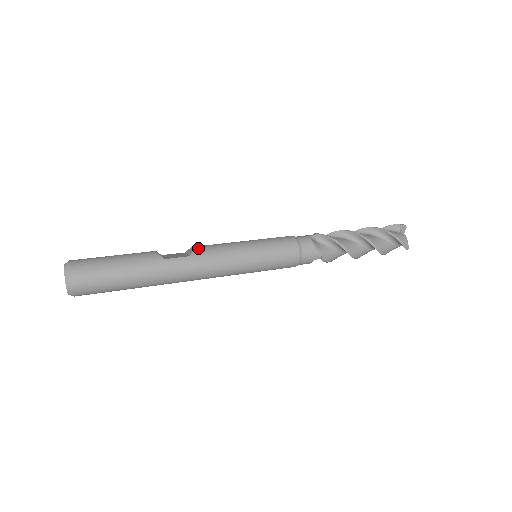
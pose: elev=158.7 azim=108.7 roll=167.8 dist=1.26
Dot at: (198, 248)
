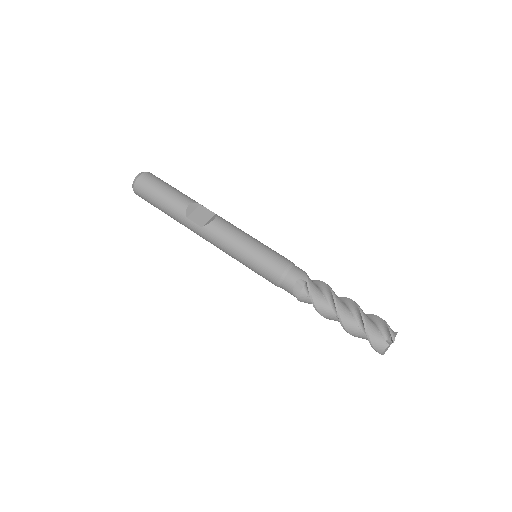
Dot at: (212, 225)
